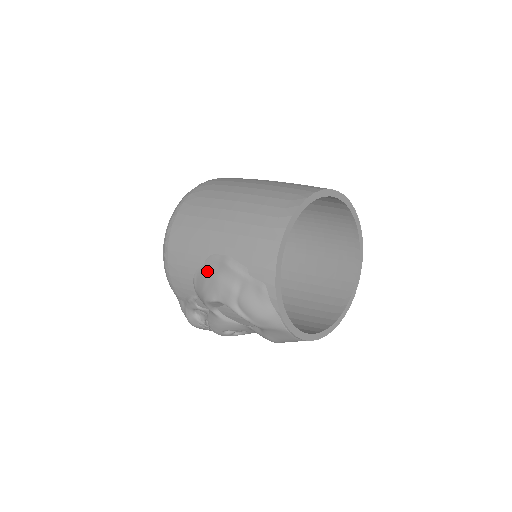
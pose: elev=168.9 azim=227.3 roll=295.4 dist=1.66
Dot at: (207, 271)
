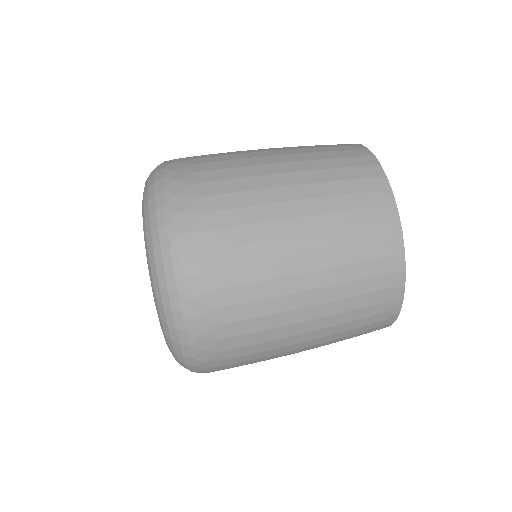
Dot at: occluded
